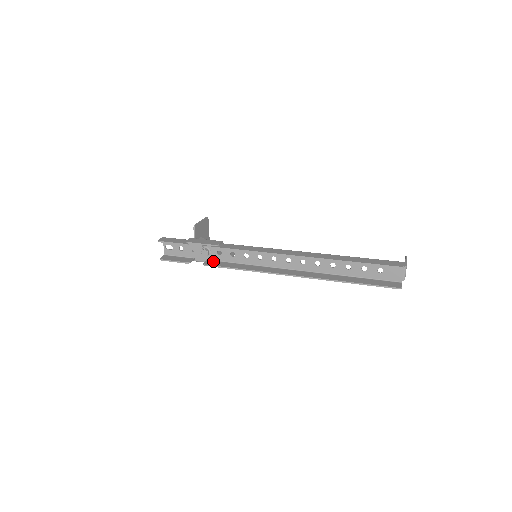
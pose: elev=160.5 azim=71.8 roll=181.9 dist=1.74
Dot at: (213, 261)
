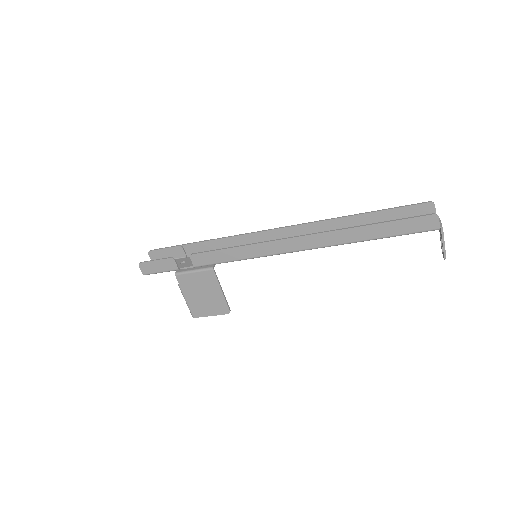
Dot at: (202, 263)
